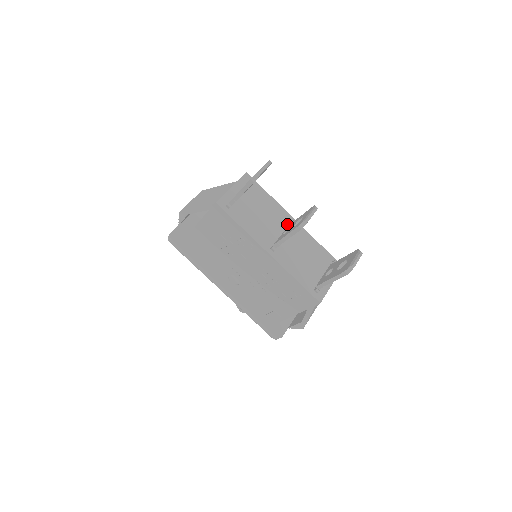
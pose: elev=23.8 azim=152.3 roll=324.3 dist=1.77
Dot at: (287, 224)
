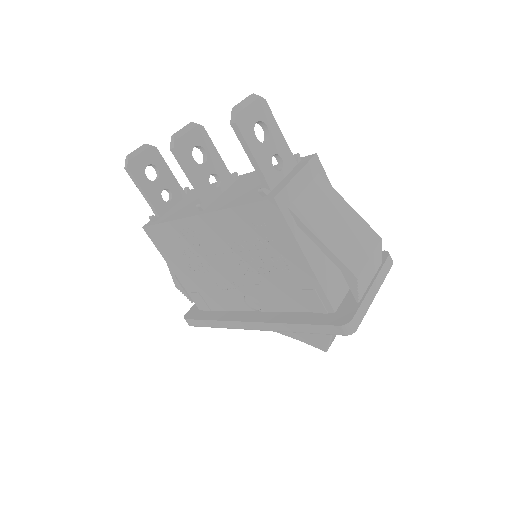
Dot at: occluded
